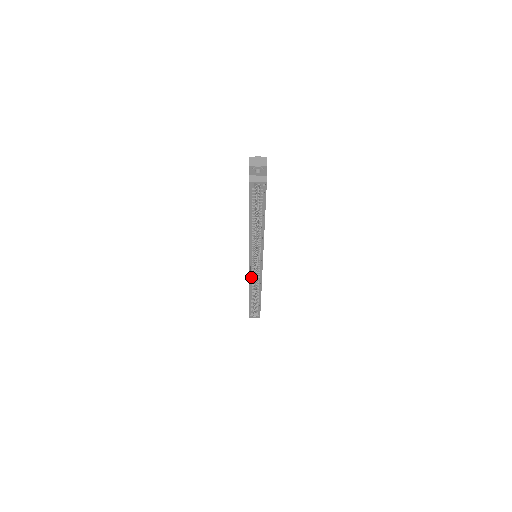
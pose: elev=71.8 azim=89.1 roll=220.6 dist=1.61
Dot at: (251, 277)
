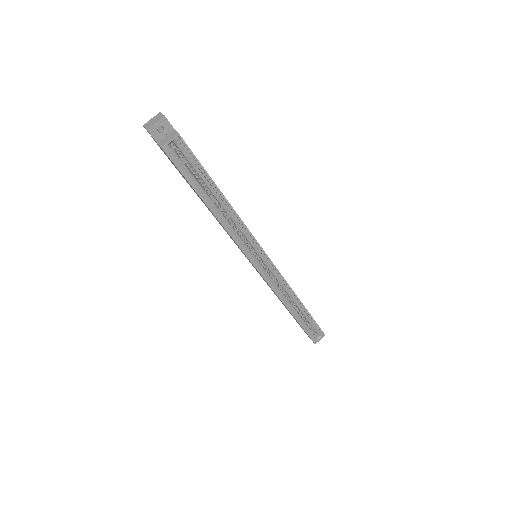
Dot at: (271, 284)
